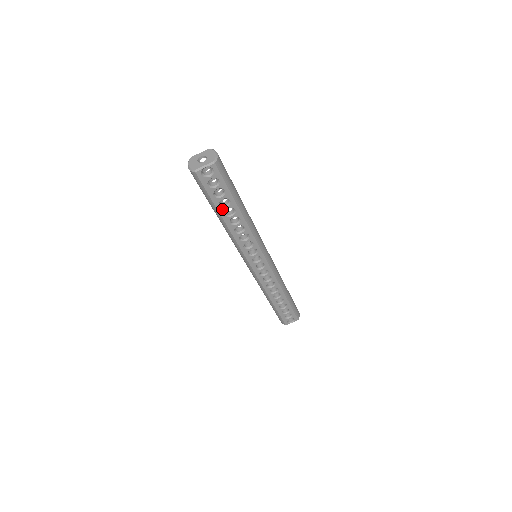
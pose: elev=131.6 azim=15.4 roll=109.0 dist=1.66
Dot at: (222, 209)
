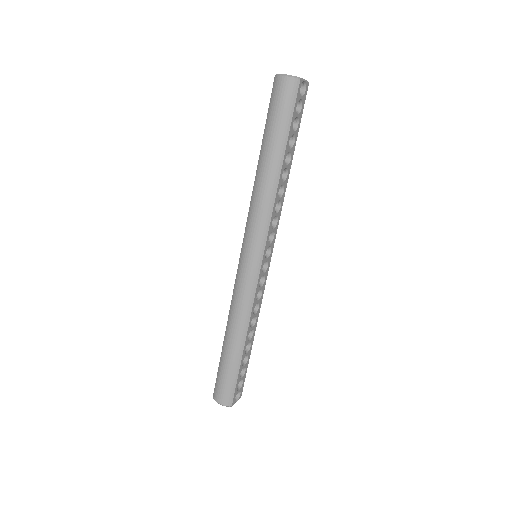
Dot at: (287, 149)
